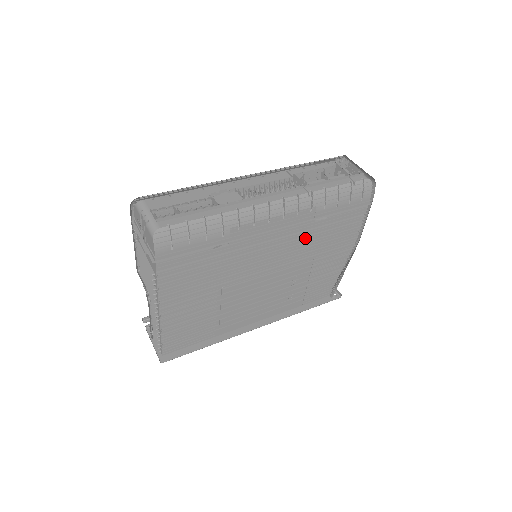
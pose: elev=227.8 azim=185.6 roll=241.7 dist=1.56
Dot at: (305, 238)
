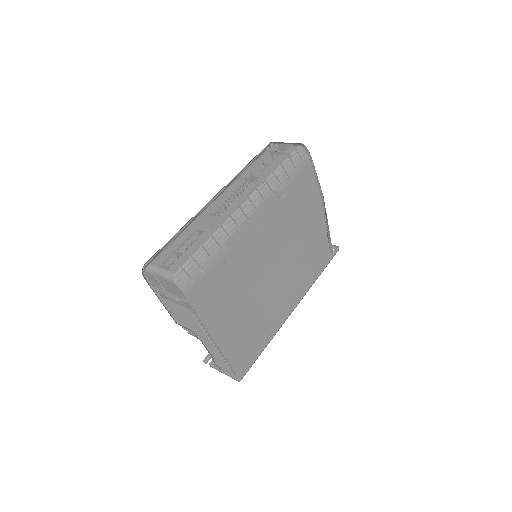
Dot at: (282, 218)
